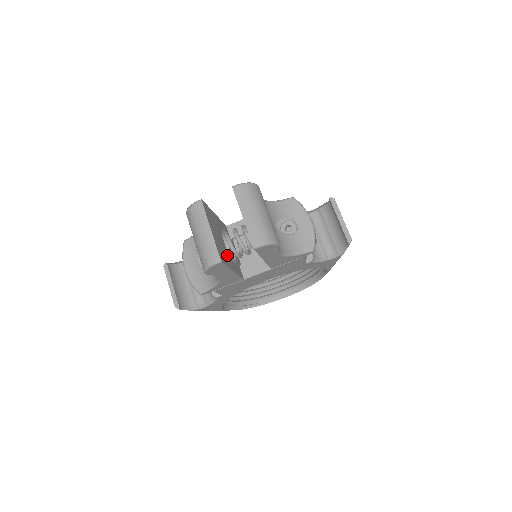
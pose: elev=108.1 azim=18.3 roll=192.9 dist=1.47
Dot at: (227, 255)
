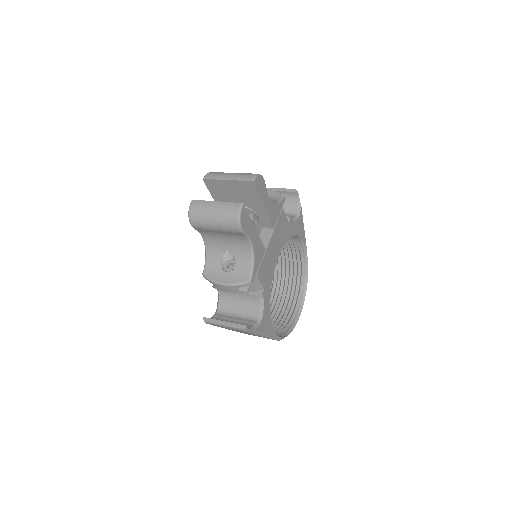
Dot at: occluded
